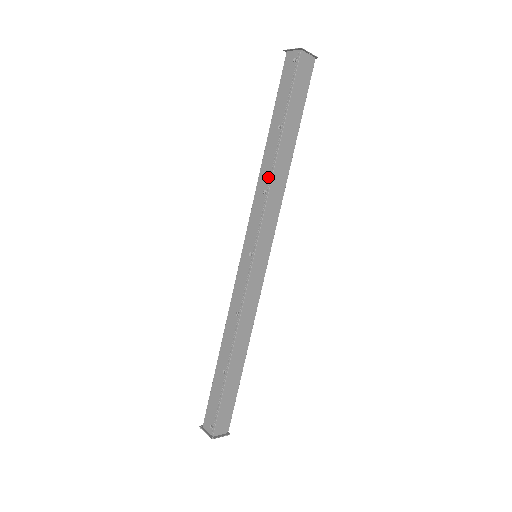
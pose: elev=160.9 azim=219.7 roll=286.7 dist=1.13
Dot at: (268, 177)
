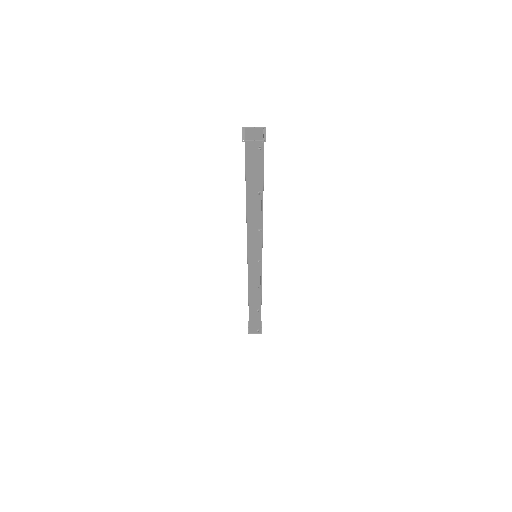
Dot at: (258, 222)
